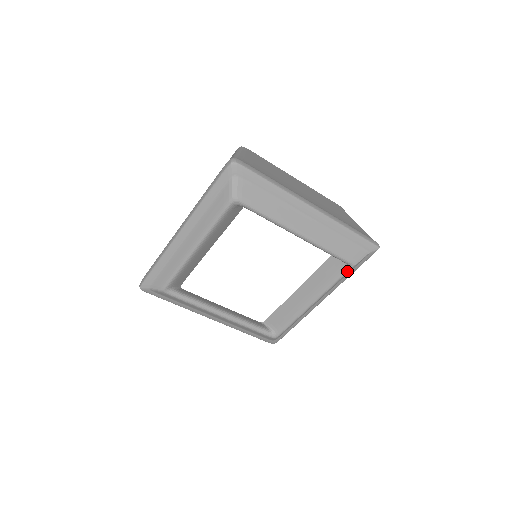
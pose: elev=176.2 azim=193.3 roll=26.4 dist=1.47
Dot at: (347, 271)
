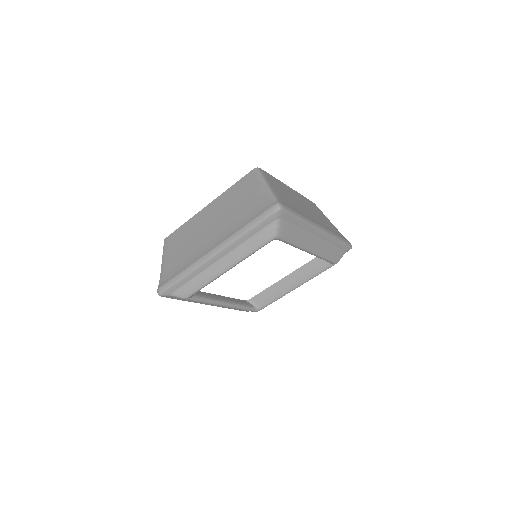
Dot at: occluded
